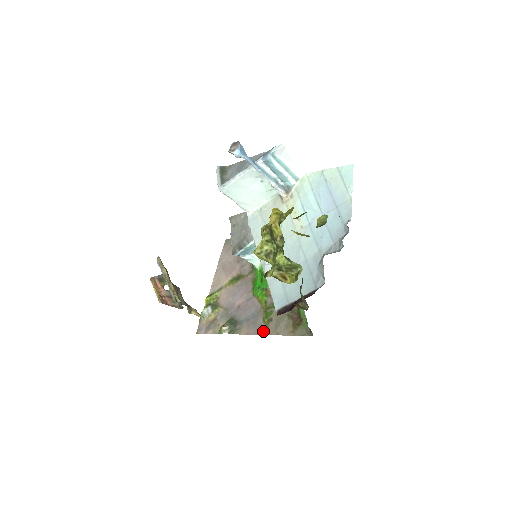
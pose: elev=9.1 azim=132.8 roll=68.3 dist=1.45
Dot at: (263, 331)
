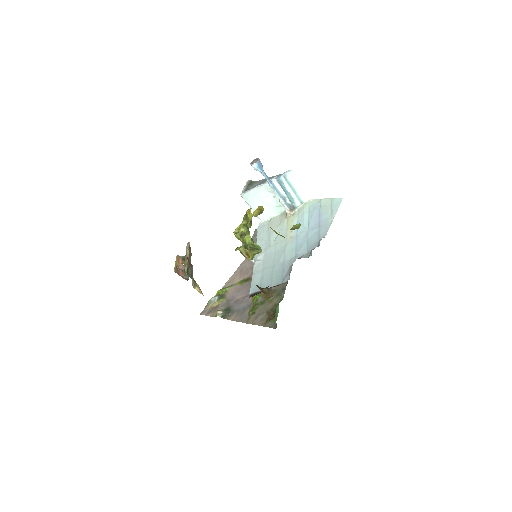
Dot at: (245, 320)
